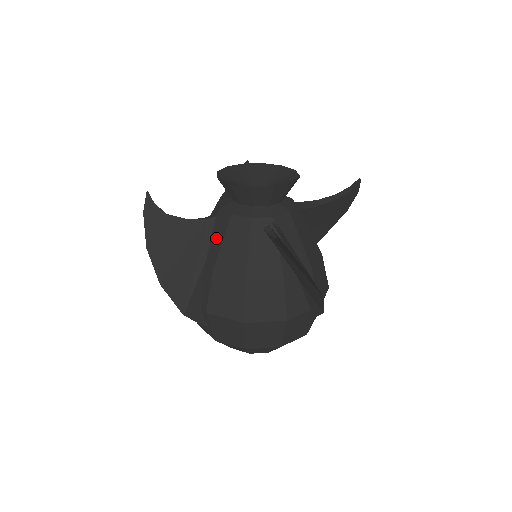
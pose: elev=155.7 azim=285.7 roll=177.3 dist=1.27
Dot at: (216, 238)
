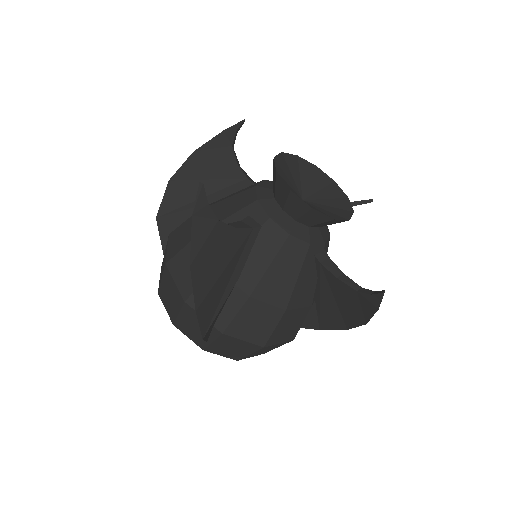
Dot at: (260, 255)
